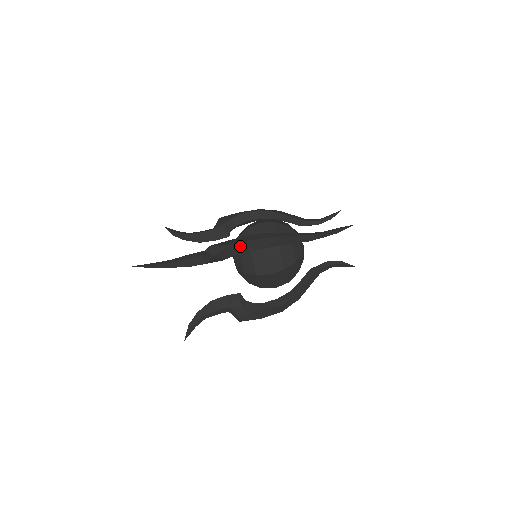
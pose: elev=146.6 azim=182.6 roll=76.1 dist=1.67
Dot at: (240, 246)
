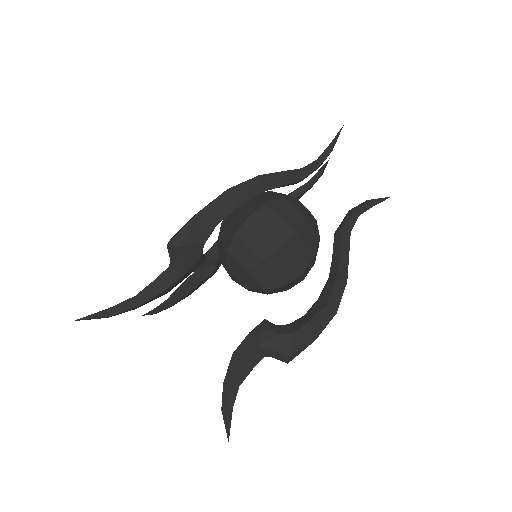
Dot at: (209, 212)
